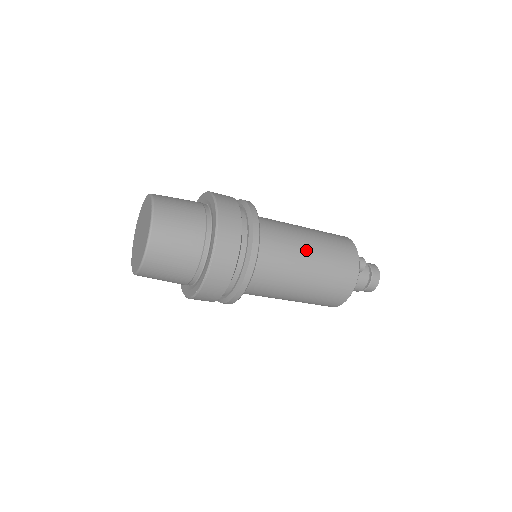
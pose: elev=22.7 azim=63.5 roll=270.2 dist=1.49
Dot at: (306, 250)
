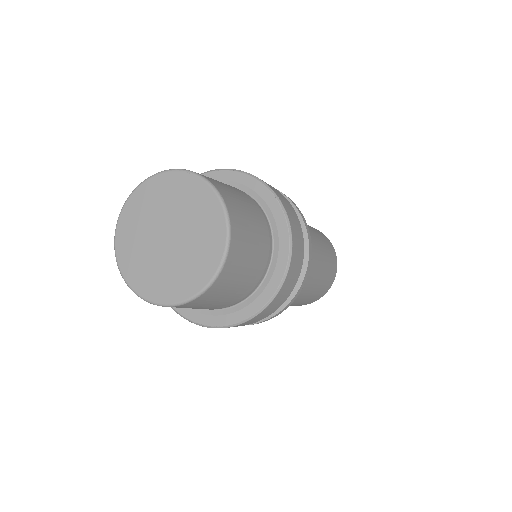
Dot at: (306, 290)
